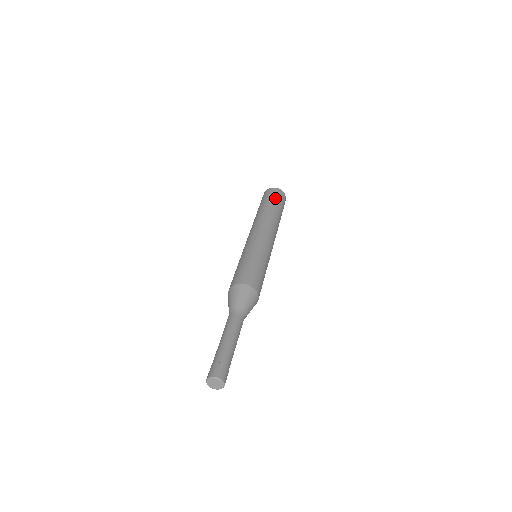
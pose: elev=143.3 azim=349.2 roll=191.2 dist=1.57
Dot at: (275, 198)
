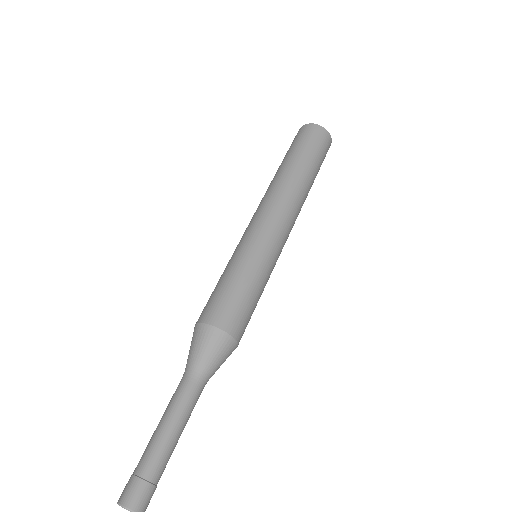
Dot at: (319, 153)
